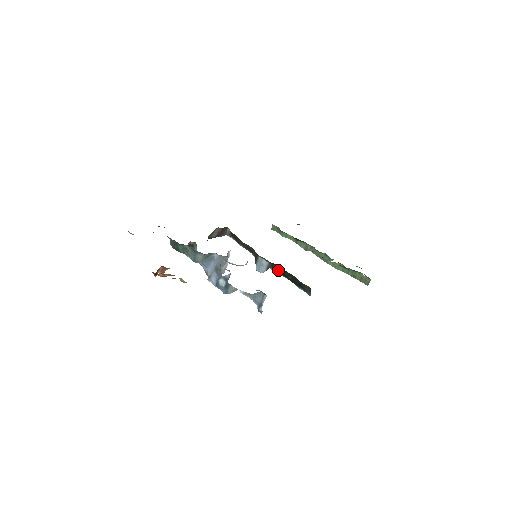
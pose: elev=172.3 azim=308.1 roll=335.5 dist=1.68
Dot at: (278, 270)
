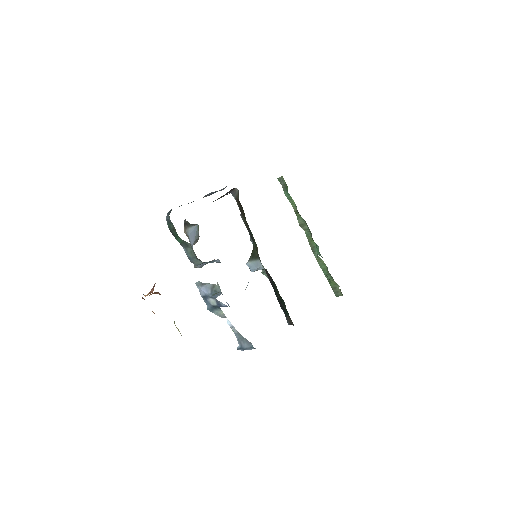
Dot at: (270, 278)
